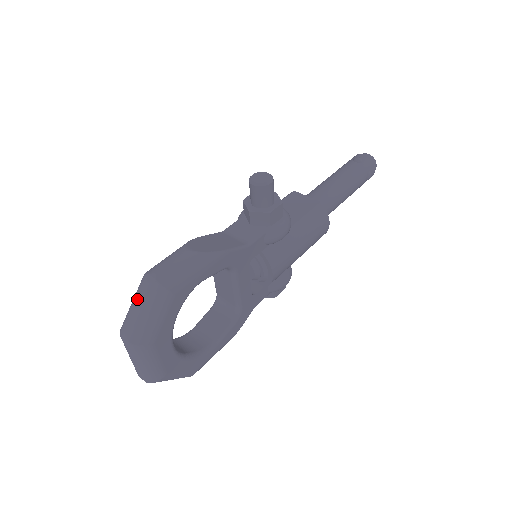
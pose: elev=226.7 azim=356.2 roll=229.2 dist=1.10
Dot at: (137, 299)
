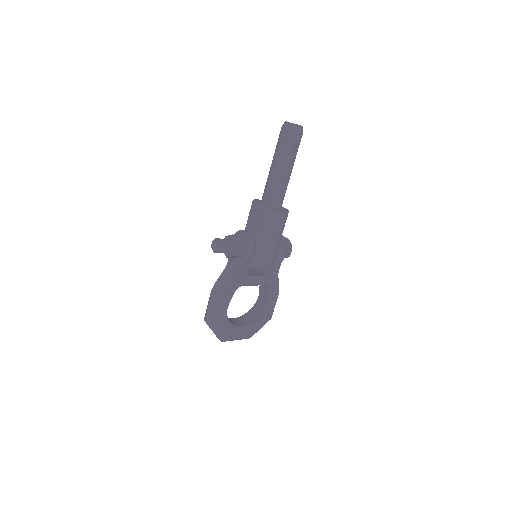
Dot at: (210, 328)
